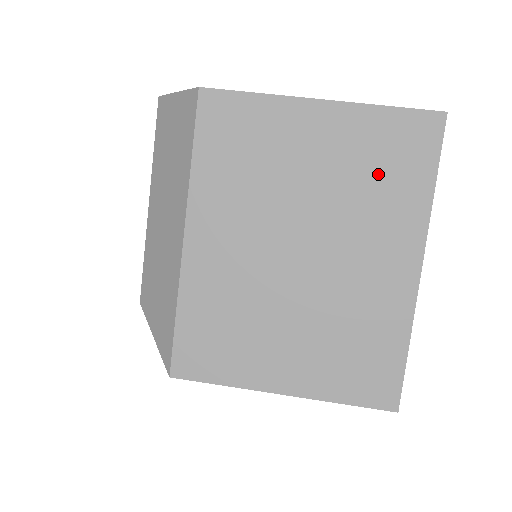
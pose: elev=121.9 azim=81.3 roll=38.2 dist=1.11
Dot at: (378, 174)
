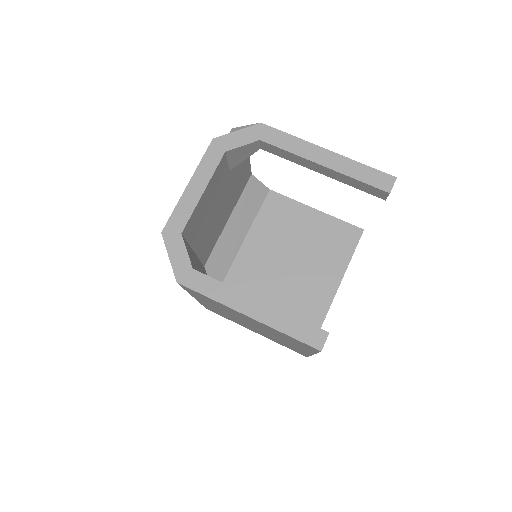
Dot at: (286, 338)
